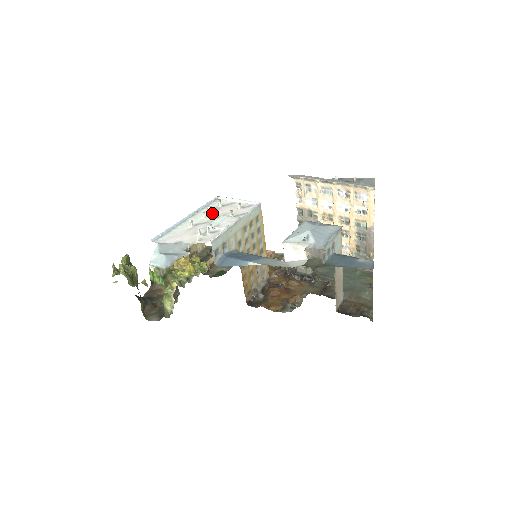
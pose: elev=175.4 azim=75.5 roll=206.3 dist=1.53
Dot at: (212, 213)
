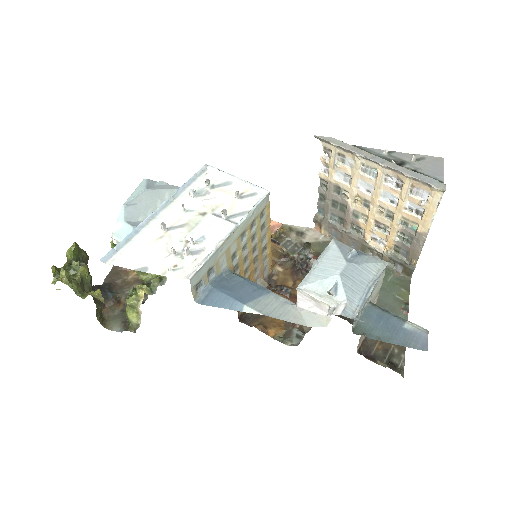
Dot at: (196, 203)
